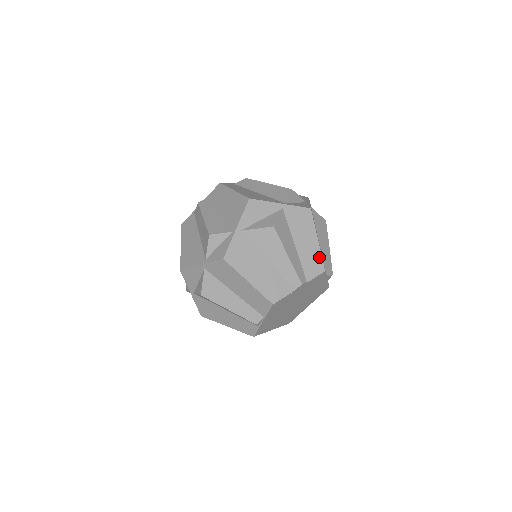
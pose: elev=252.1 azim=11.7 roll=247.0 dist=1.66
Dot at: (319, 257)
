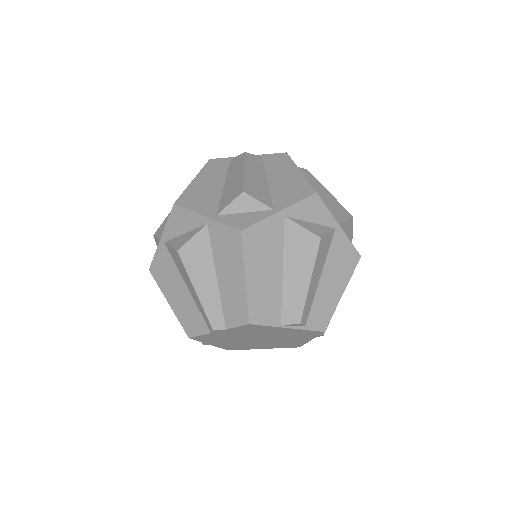
Dot at: (244, 302)
